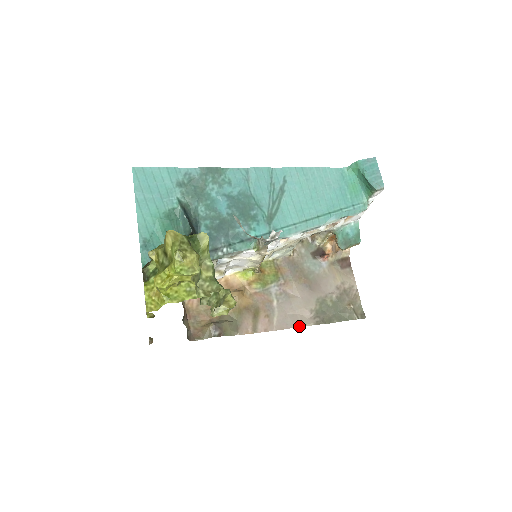
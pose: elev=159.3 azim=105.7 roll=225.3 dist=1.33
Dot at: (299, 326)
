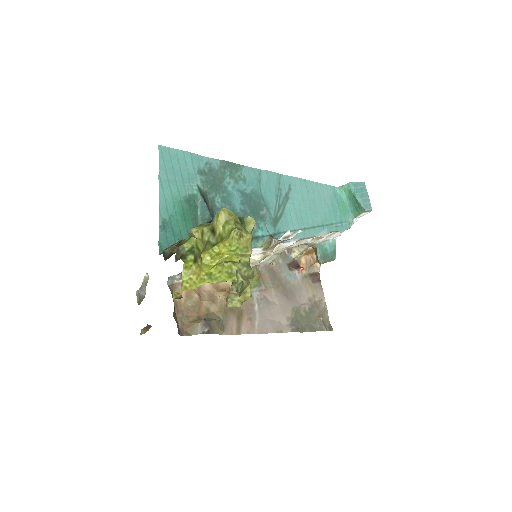
Dot at: (278, 332)
